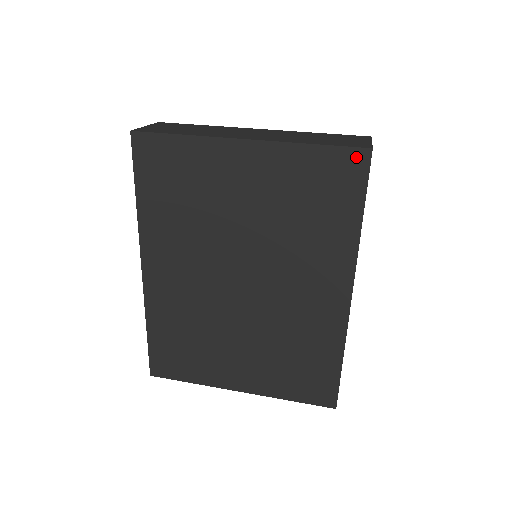
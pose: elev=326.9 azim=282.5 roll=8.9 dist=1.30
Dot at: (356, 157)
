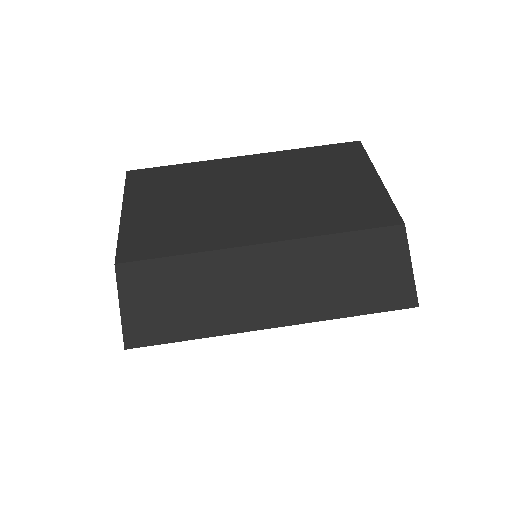
Dot at: occluded
